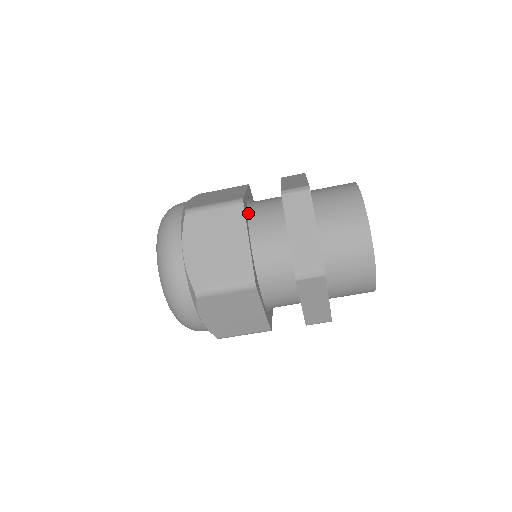
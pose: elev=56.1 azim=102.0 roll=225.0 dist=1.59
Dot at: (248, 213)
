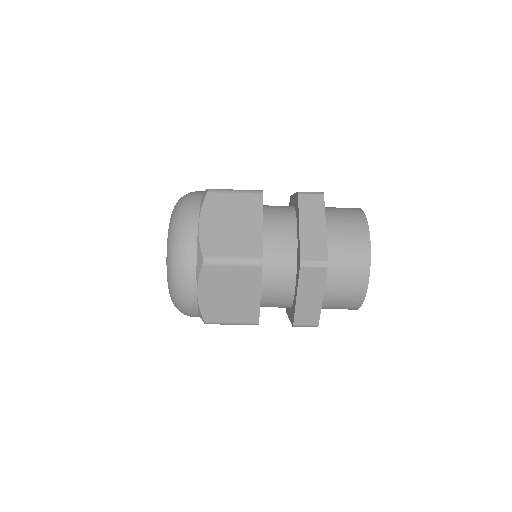
Dot at: occluded
